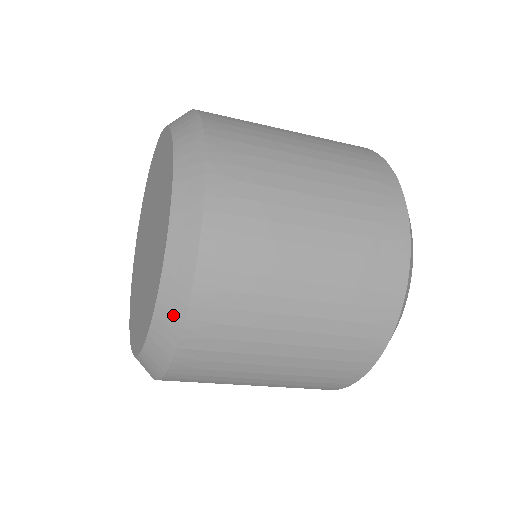
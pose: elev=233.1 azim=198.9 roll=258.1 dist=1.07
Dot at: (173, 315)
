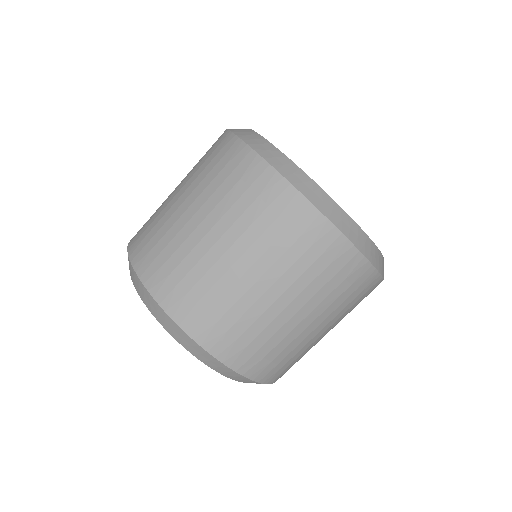
Dot at: (212, 361)
